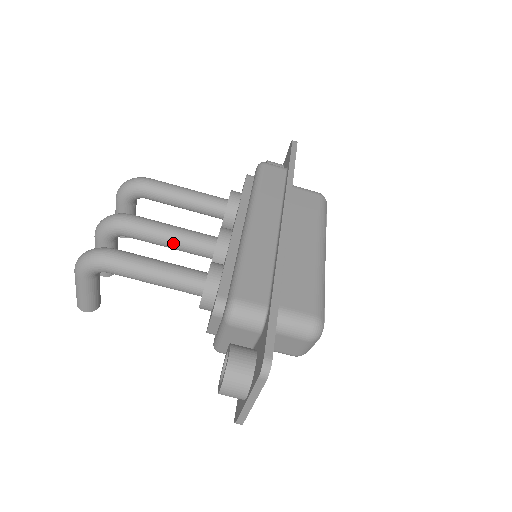
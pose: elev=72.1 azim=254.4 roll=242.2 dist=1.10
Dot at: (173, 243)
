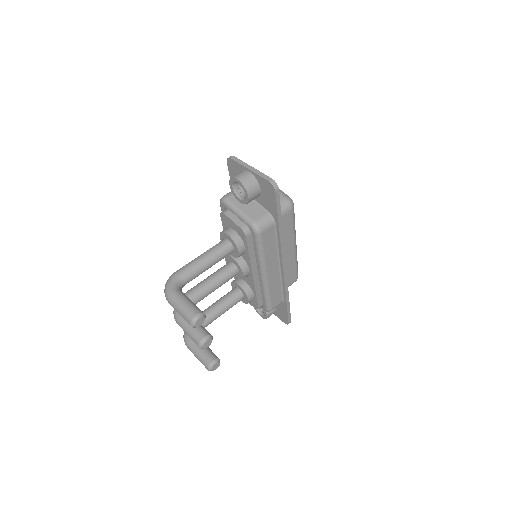
Dot at: (211, 277)
